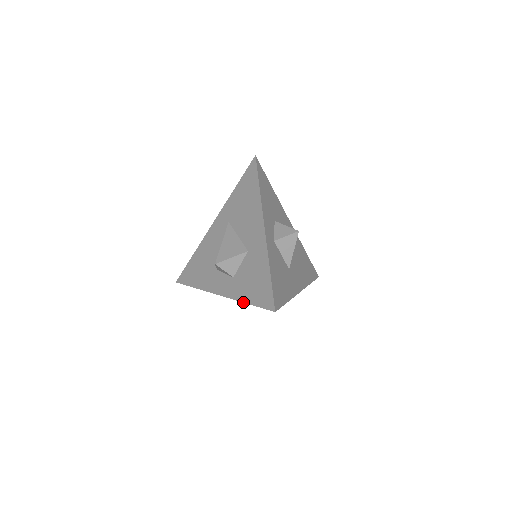
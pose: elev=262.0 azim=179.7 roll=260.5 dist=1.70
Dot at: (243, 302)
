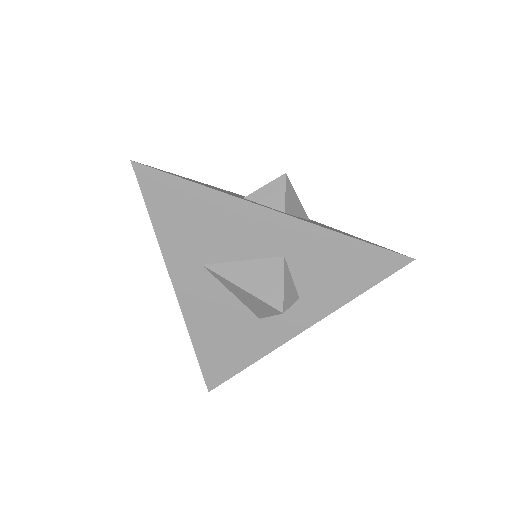
Dot at: occluded
